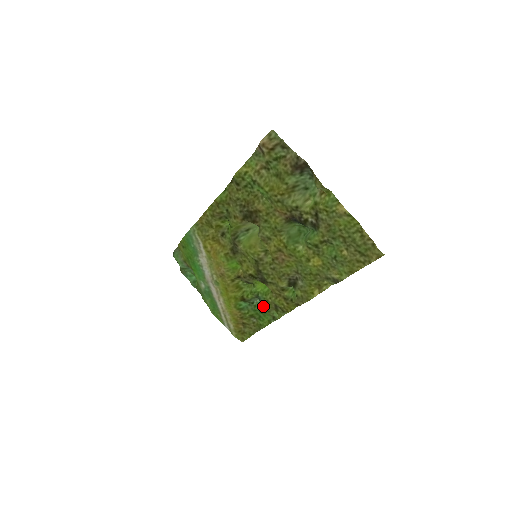
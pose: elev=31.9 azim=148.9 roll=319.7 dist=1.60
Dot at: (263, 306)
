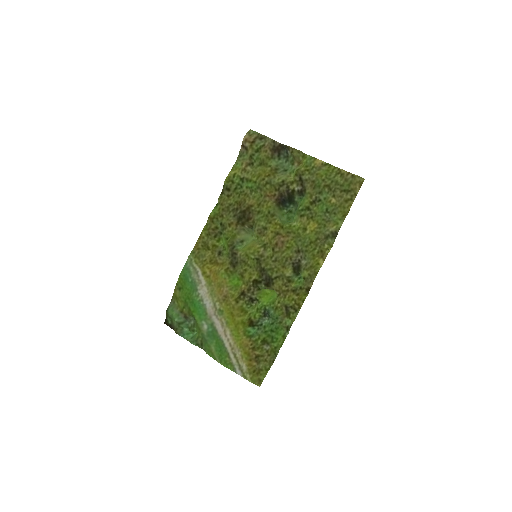
Dot at: (273, 320)
